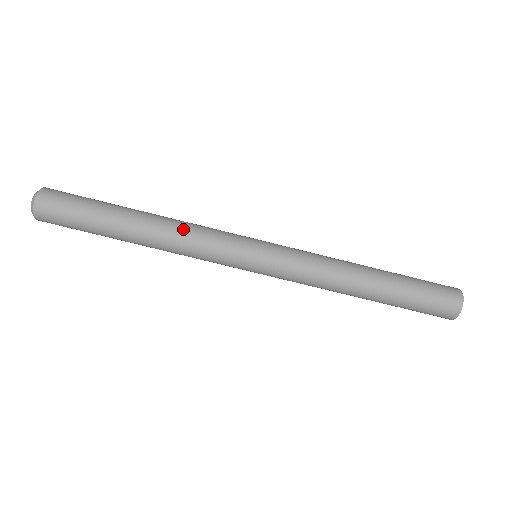
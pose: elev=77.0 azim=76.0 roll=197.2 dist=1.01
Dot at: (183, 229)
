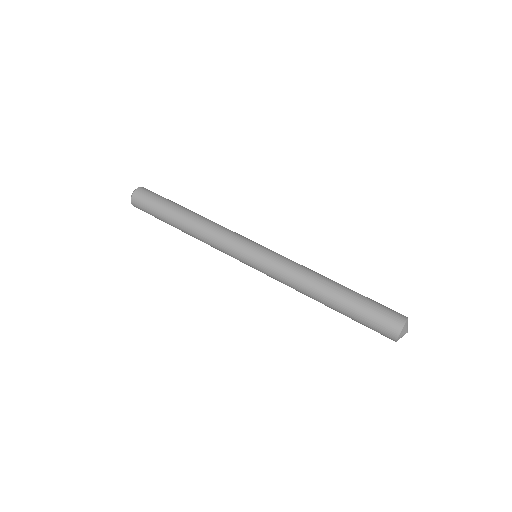
Dot at: occluded
